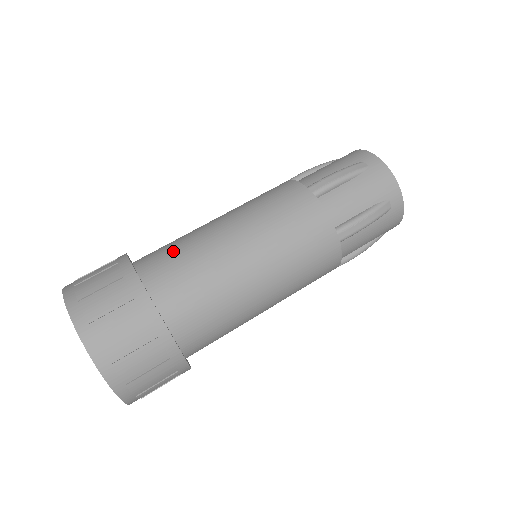
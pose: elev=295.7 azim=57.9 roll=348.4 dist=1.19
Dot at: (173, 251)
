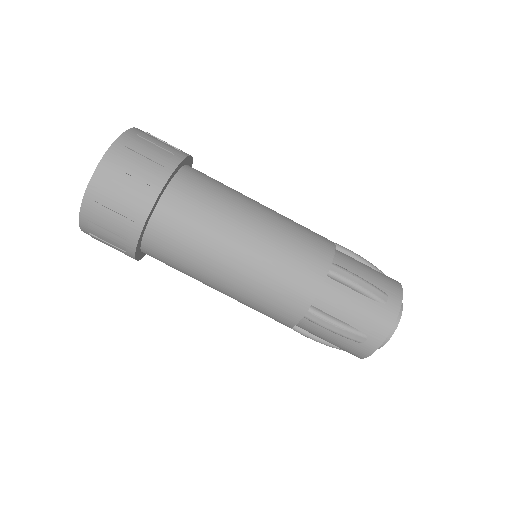
Dot at: (210, 190)
